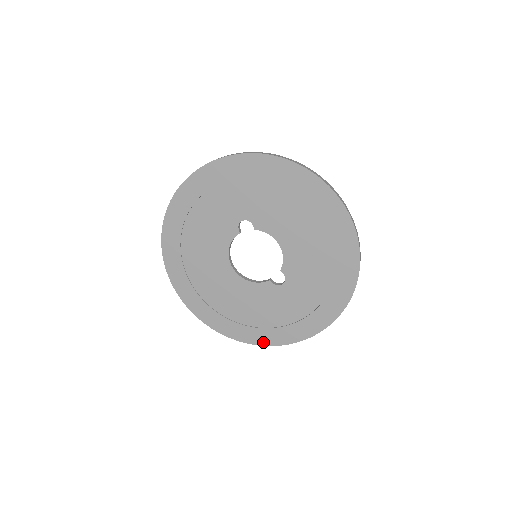
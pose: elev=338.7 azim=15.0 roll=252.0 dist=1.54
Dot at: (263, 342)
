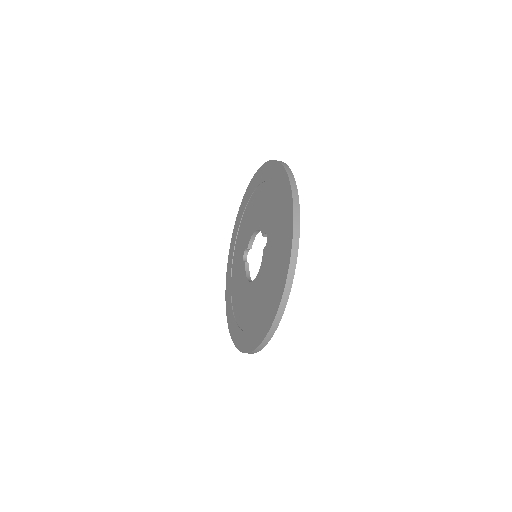
Dot at: (284, 282)
